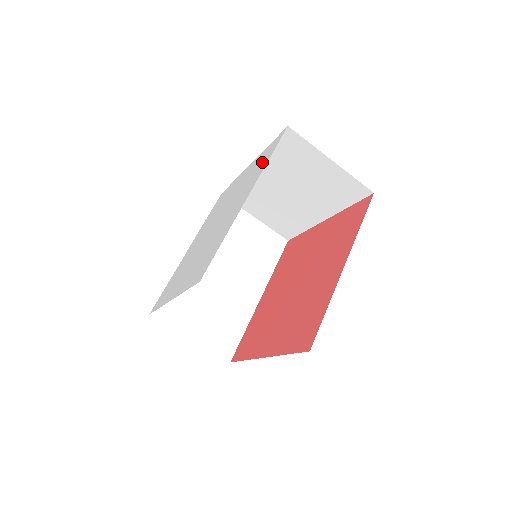
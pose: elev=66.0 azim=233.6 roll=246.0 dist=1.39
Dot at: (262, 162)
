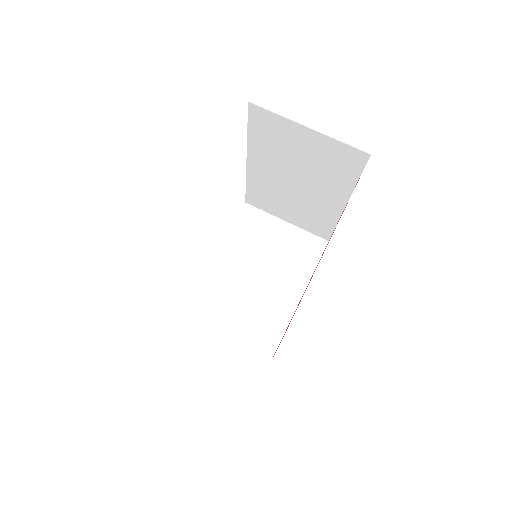
Dot at: occluded
